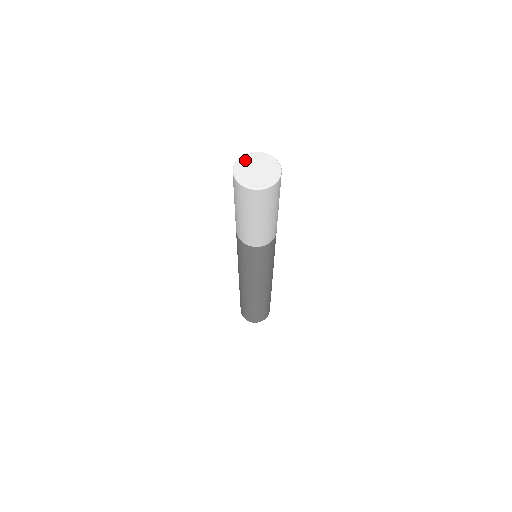
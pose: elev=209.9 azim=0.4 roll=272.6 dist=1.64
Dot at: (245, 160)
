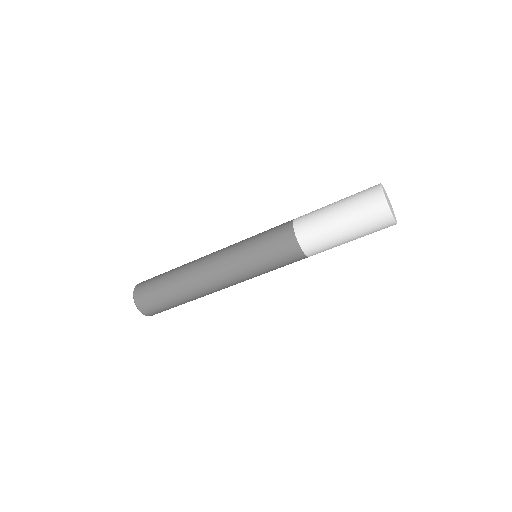
Dot at: (384, 189)
